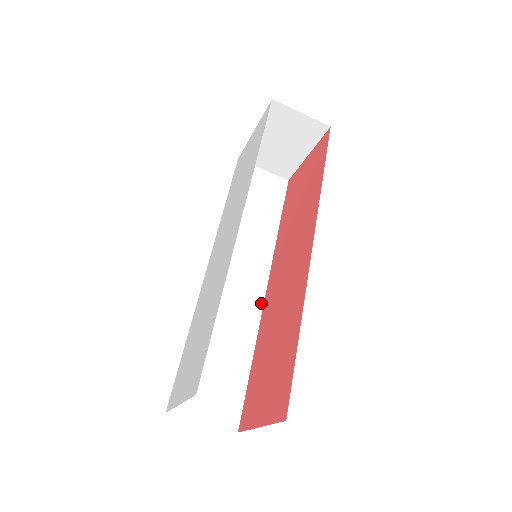
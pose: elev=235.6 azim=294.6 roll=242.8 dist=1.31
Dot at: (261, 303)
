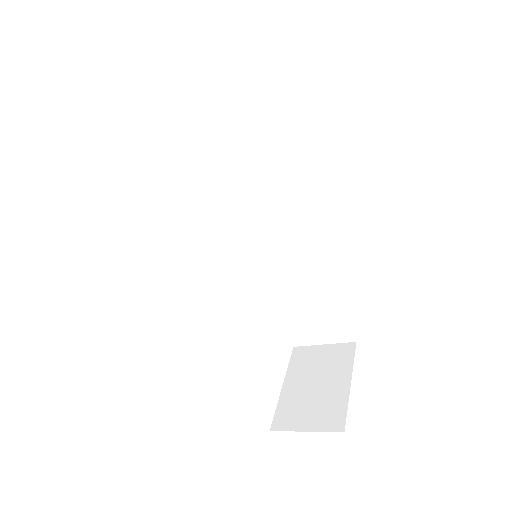
Dot at: (313, 236)
